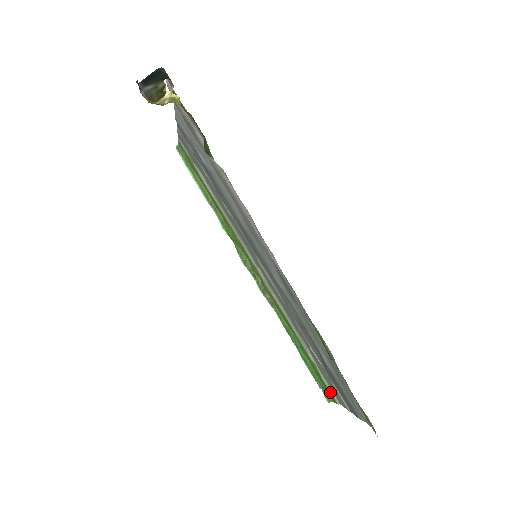
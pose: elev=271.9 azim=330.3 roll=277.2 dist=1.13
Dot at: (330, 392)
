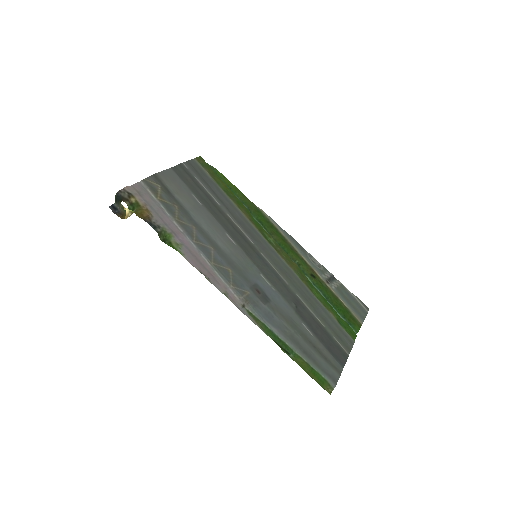
Dot at: (347, 333)
